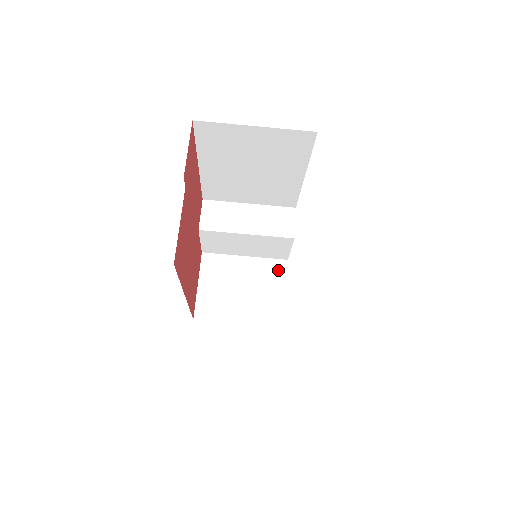
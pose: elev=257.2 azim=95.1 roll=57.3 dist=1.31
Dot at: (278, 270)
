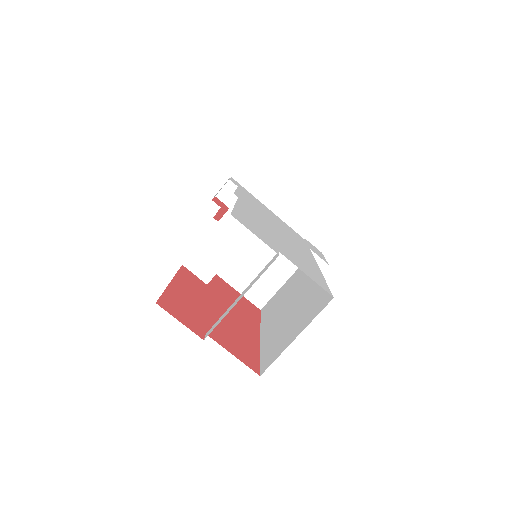
Dot at: occluded
